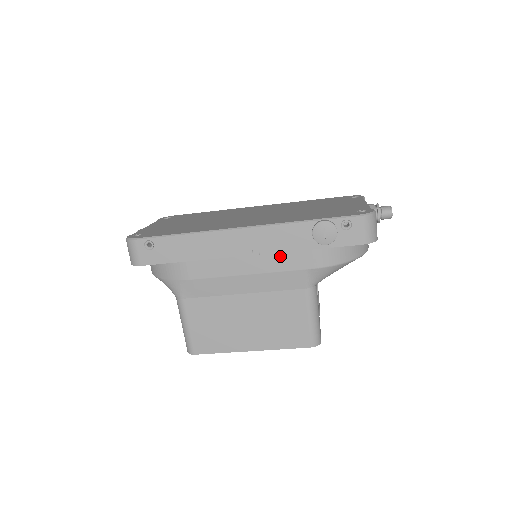
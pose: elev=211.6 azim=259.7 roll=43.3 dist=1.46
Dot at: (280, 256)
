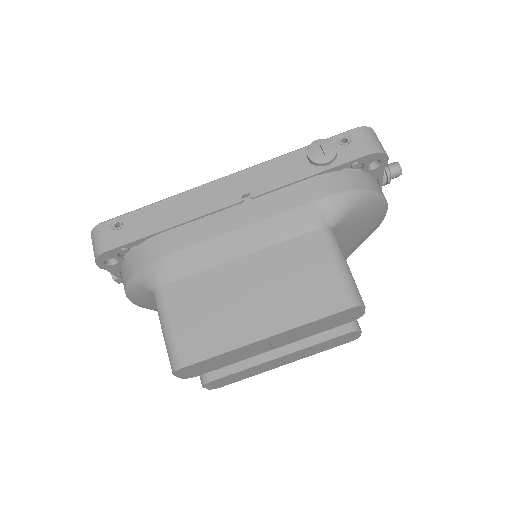
Dot at: (277, 195)
